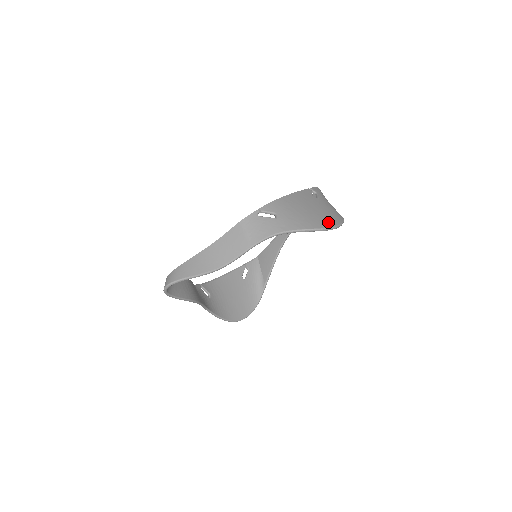
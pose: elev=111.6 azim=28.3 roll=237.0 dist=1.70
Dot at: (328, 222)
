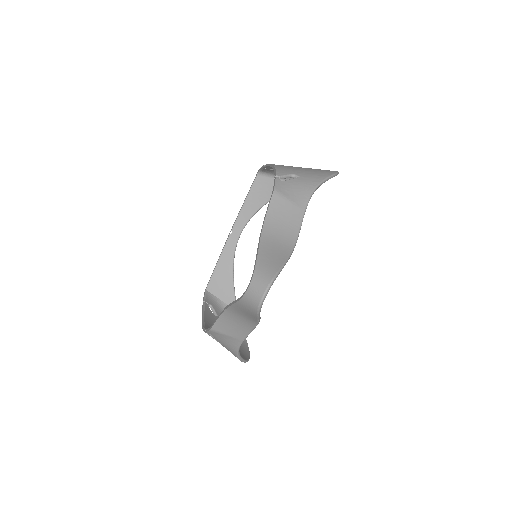
Dot at: (329, 170)
